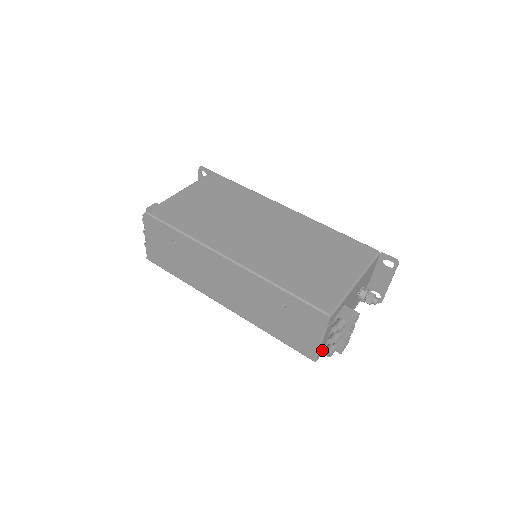
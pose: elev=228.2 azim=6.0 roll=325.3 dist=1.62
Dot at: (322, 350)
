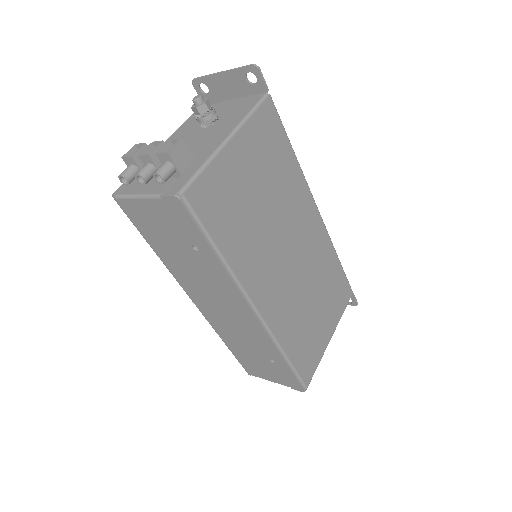
Dot at: occluded
